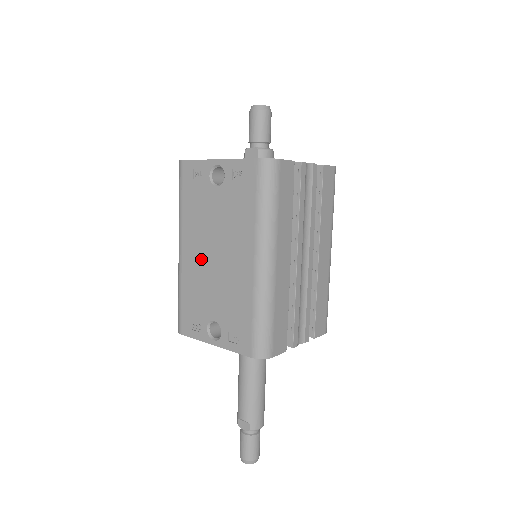
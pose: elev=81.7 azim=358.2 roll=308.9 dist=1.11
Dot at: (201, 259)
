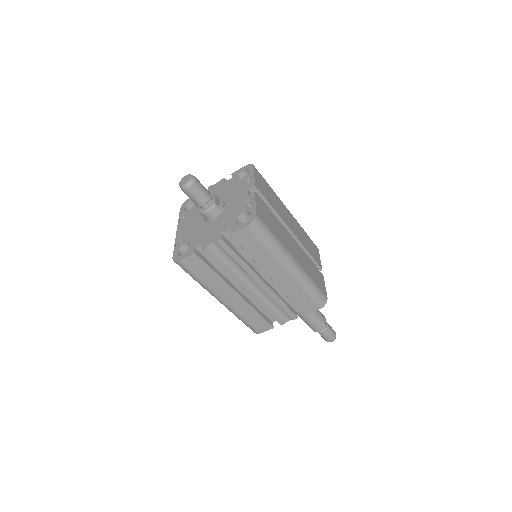
Dot at: occluded
